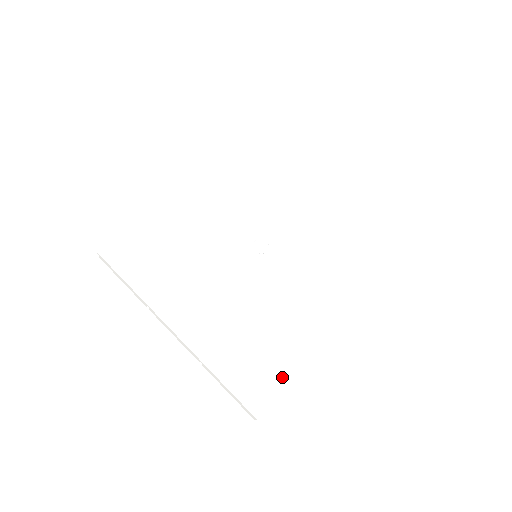
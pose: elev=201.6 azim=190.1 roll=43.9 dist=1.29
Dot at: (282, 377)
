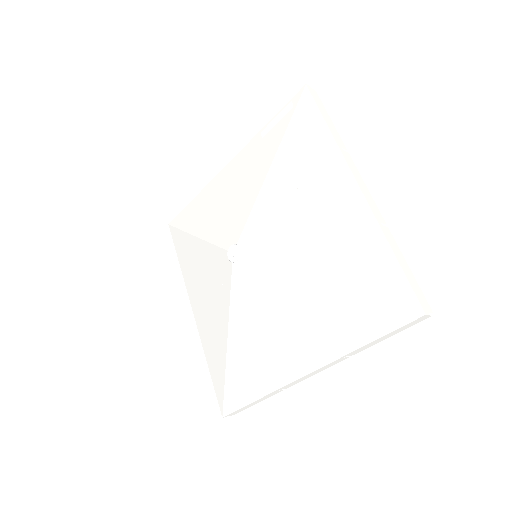
Dot at: (246, 392)
